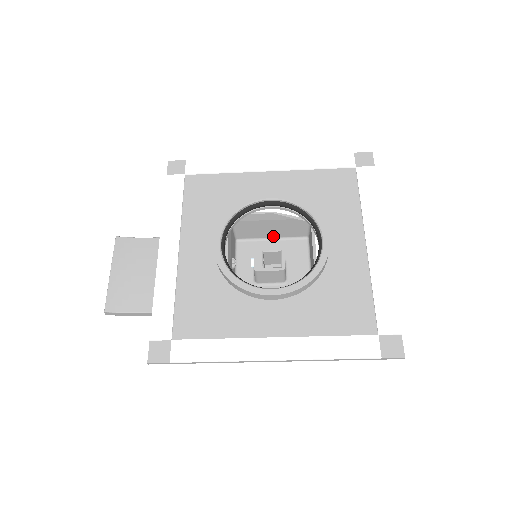
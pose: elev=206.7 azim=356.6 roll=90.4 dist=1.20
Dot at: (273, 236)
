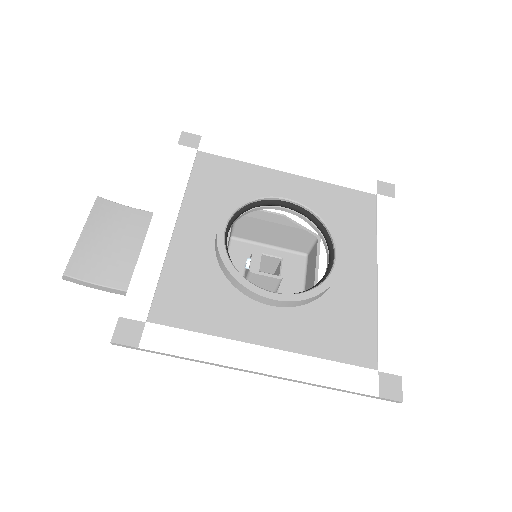
Dot at: (271, 243)
